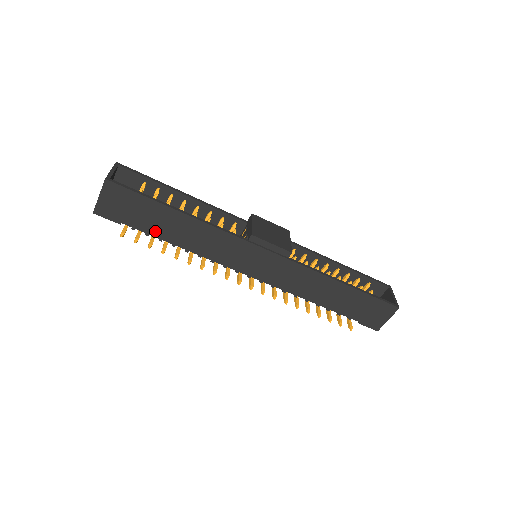
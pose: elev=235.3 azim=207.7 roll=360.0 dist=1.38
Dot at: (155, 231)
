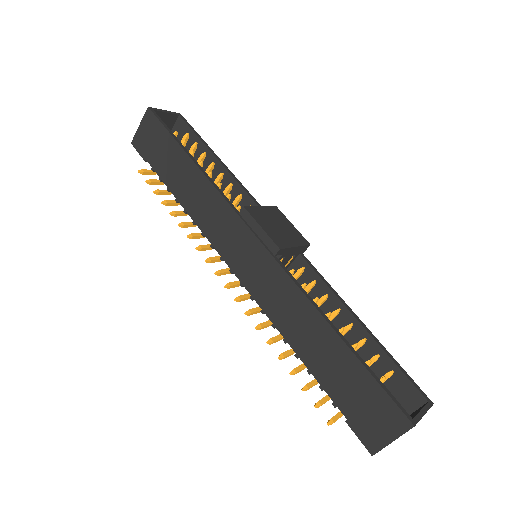
Dot at: (167, 177)
